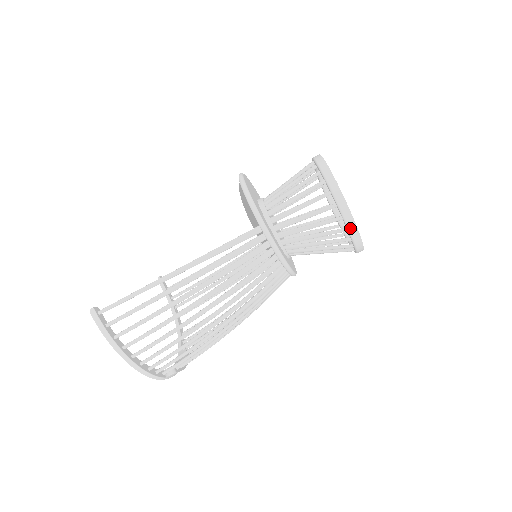
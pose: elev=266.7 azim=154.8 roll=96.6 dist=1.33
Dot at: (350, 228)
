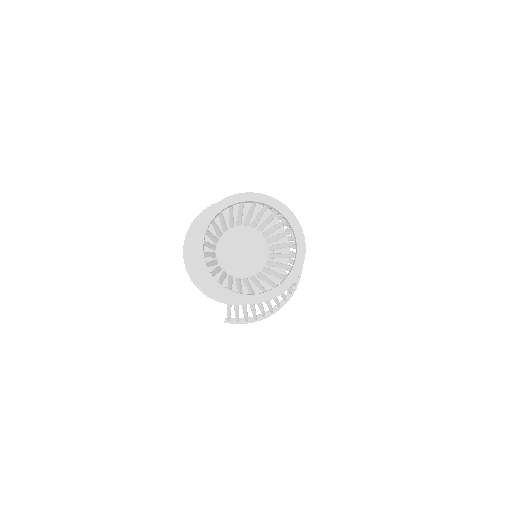
Dot at: occluded
